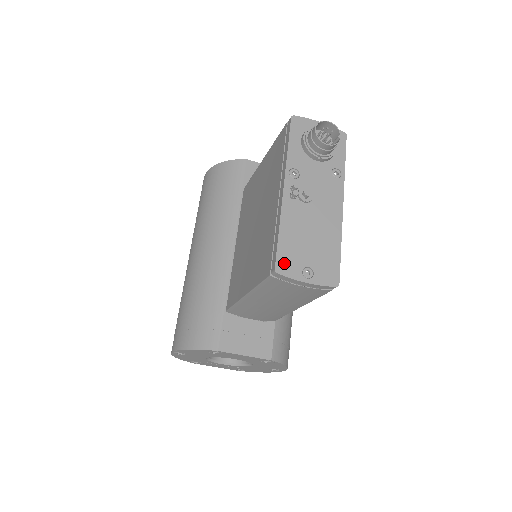
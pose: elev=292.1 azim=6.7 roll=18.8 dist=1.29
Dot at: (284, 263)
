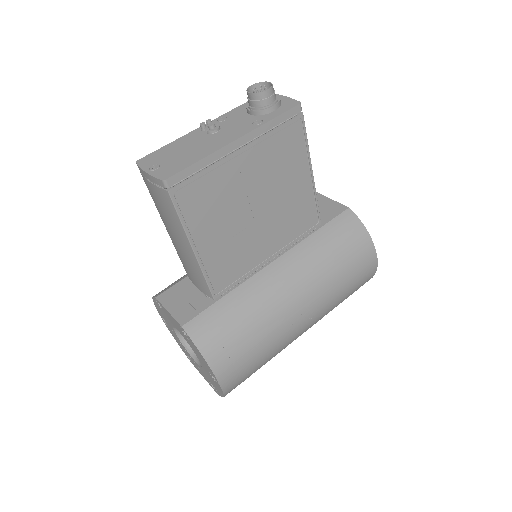
Dot at: (147, 159)
